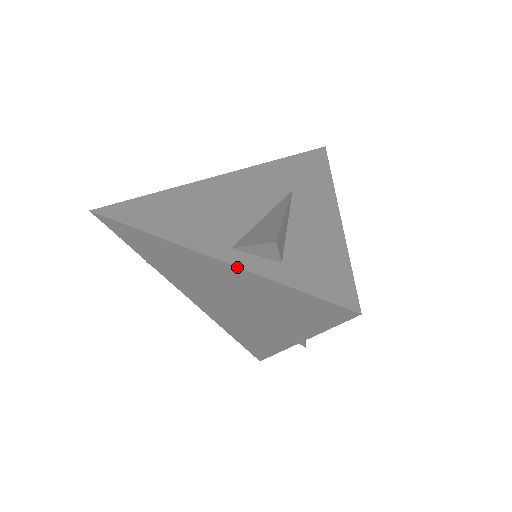
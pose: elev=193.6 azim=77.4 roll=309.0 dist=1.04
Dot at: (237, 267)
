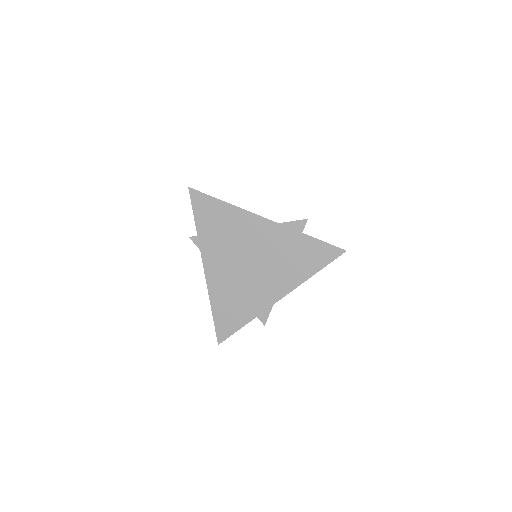
Dot at: (285, 226)
